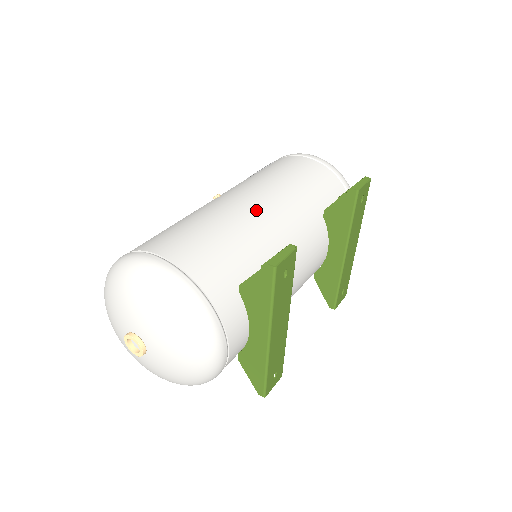
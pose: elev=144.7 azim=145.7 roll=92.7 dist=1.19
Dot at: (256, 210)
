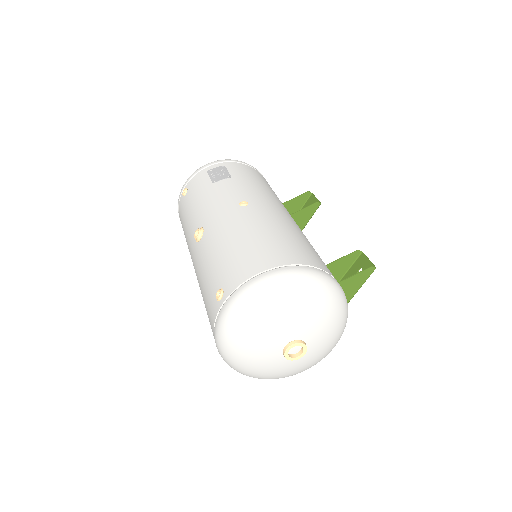
Dot at: occluded
